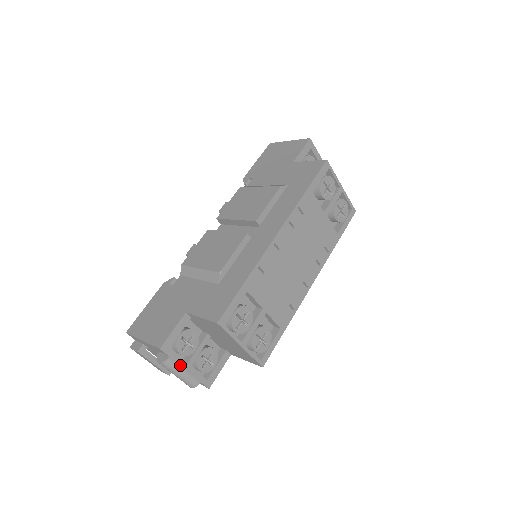
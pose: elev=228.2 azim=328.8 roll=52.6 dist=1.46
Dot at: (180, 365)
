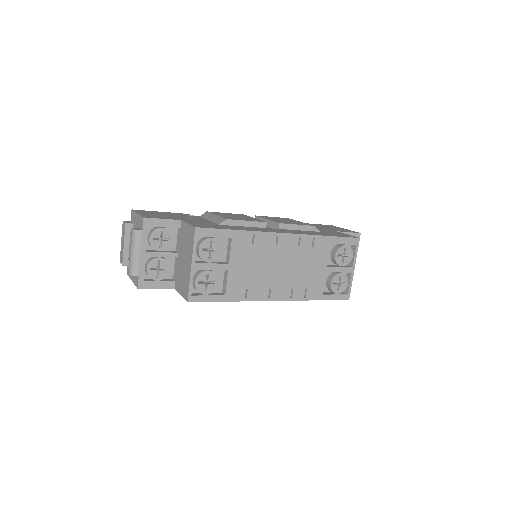
Dot at: (141, 245)
